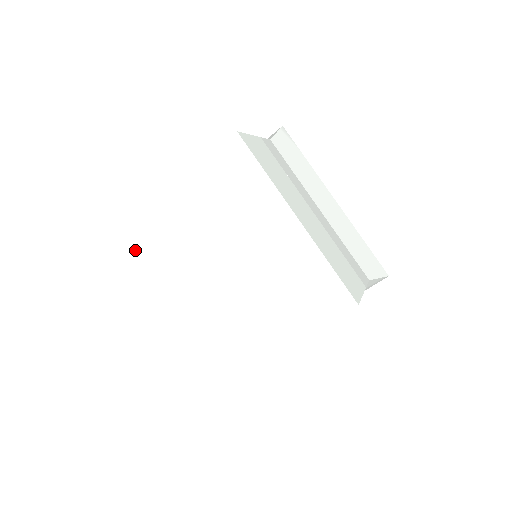
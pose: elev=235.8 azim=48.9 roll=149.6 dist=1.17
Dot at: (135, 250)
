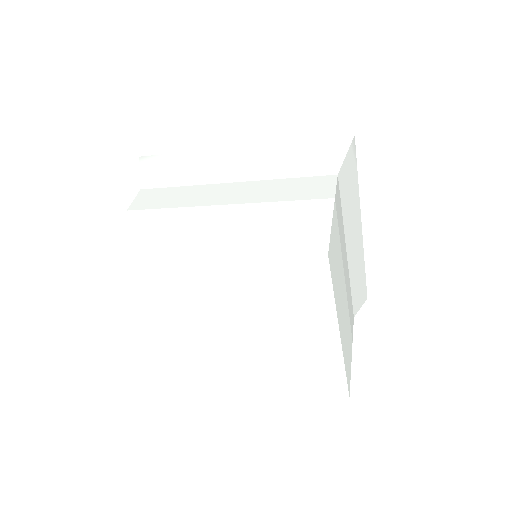
Dot at: (136, 280)
